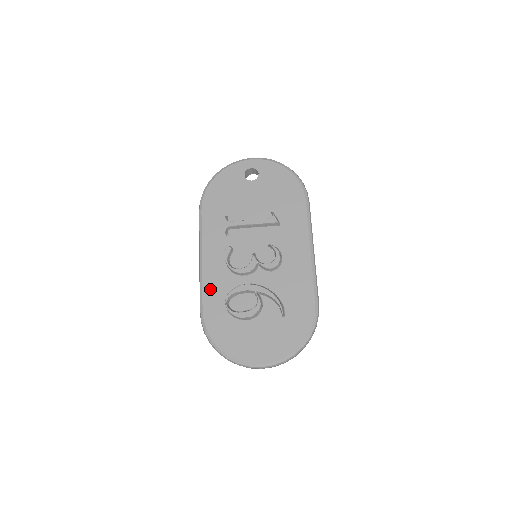
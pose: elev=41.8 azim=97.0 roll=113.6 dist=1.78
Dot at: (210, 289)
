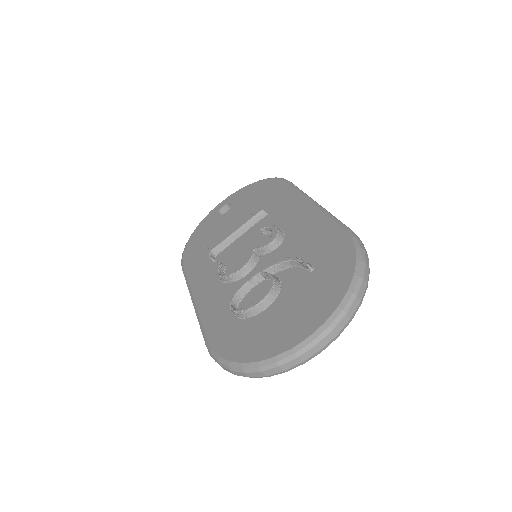
Dot at: (210, 315)
